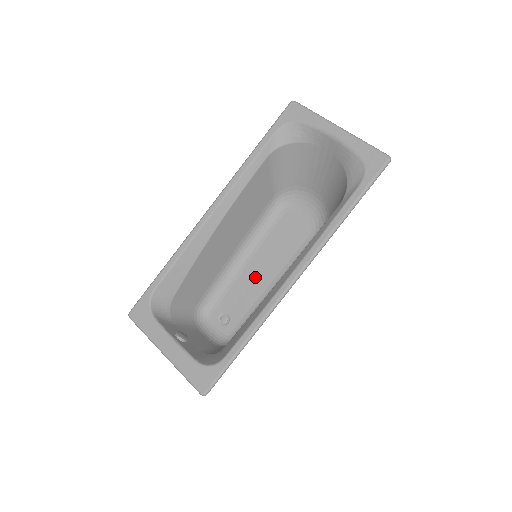
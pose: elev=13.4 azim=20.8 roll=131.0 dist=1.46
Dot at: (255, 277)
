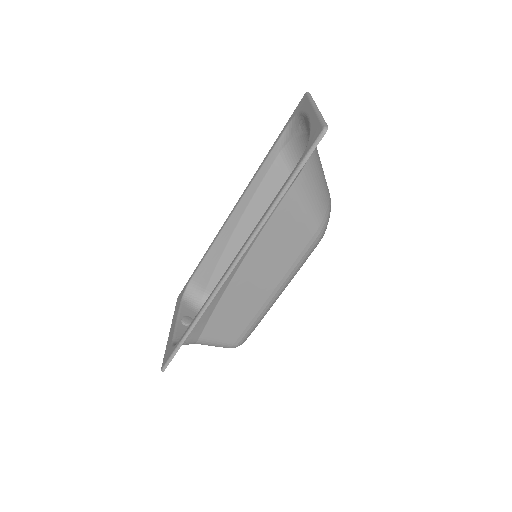
Dot at: occluded
